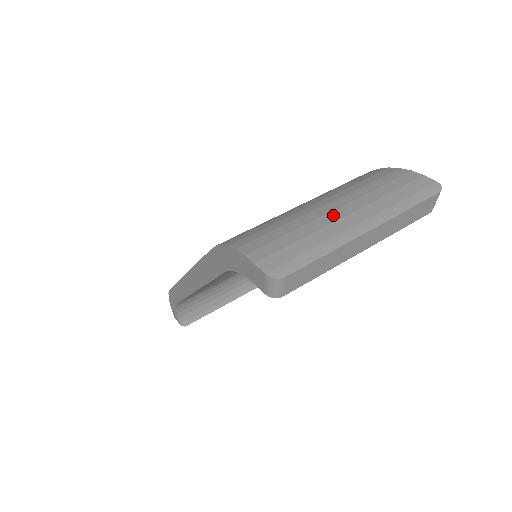
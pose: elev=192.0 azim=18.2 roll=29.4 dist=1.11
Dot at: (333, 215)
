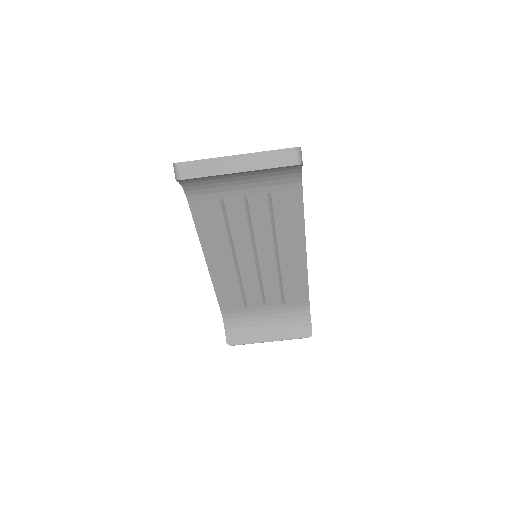
Dot at: occluded
